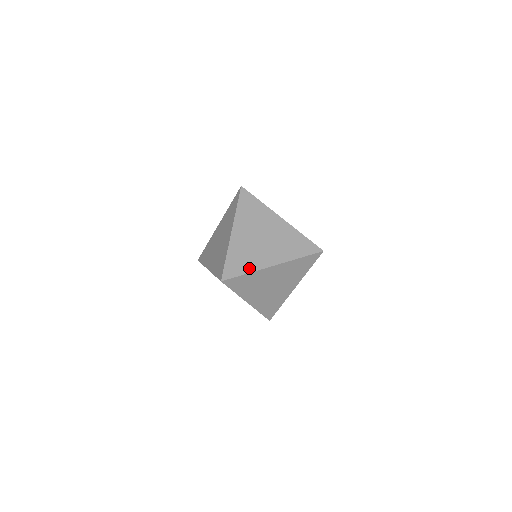
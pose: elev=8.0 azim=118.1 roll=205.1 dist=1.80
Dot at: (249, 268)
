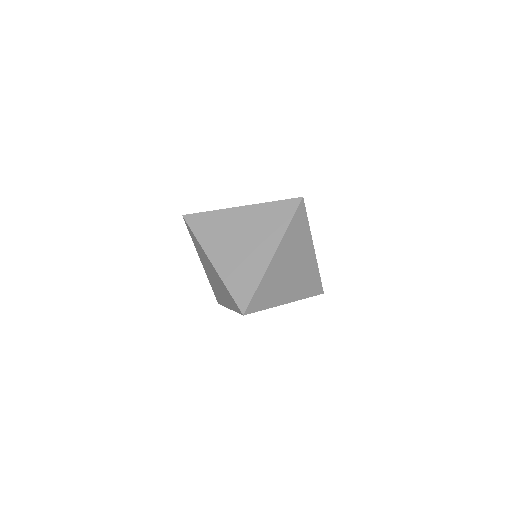
Dot at: occluded
